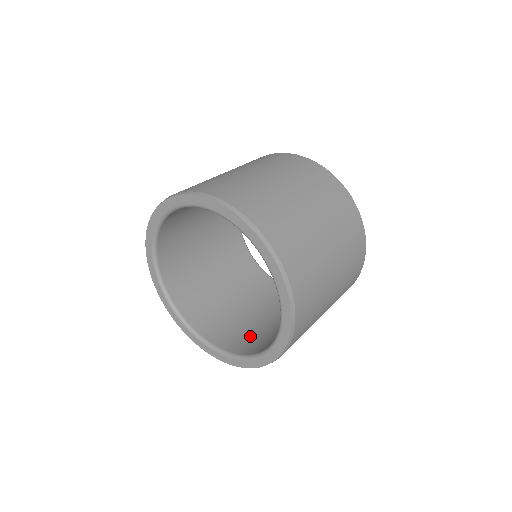
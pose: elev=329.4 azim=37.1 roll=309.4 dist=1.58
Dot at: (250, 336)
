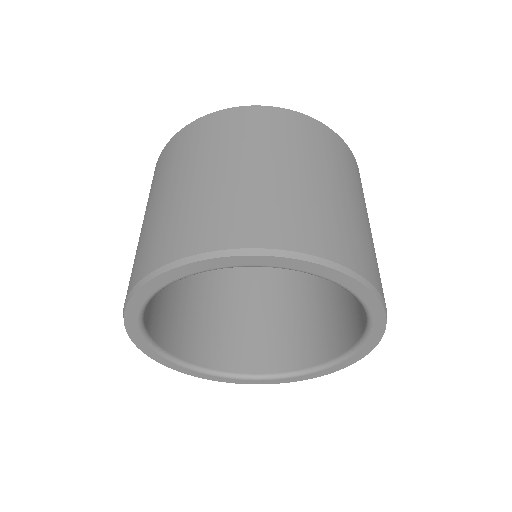
Dot at: (345, 313)
